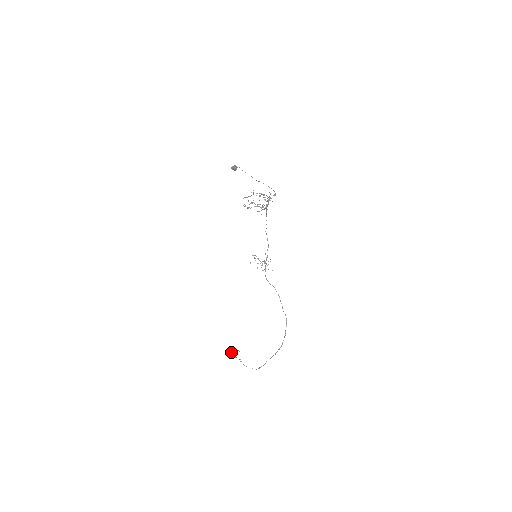
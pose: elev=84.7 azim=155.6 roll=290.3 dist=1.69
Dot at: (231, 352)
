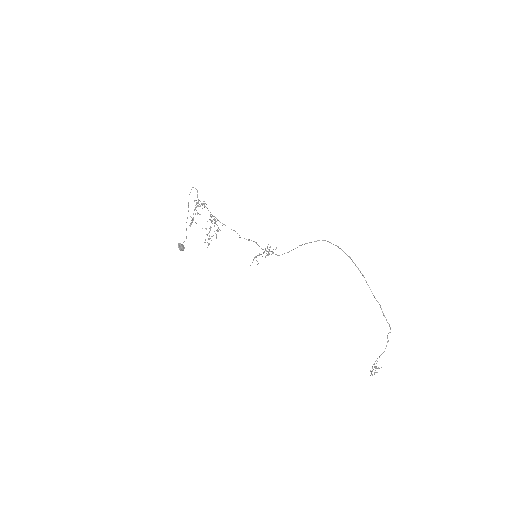
Dot at: occluded
